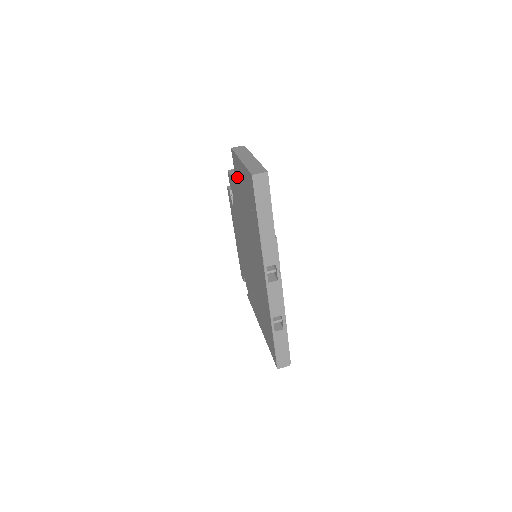
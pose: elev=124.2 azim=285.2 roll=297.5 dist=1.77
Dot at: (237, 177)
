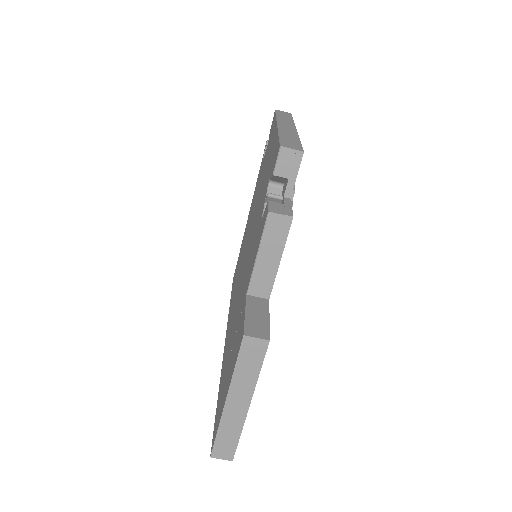
Dot at: (240, 326)
